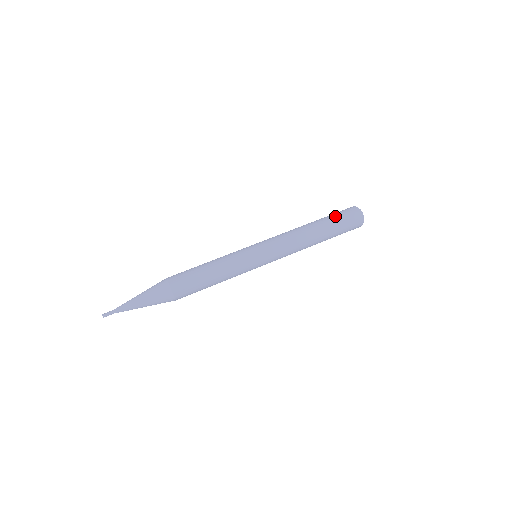
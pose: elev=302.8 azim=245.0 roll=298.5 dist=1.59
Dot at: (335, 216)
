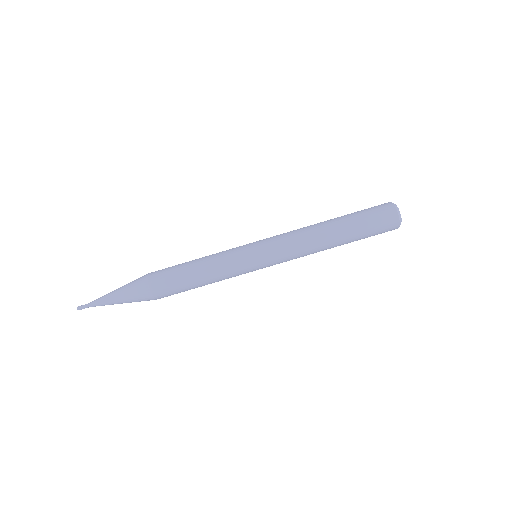
Dot at: (366, 226)
